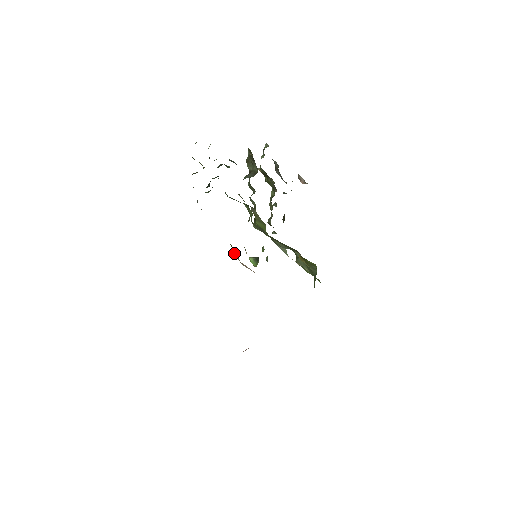
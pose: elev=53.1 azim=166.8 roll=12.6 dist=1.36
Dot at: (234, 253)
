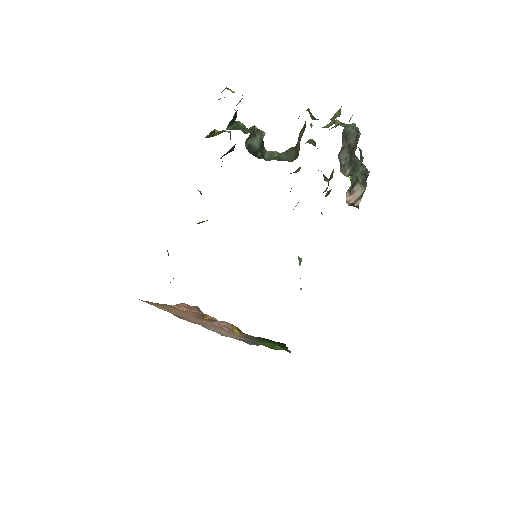
Dot at: occluded
